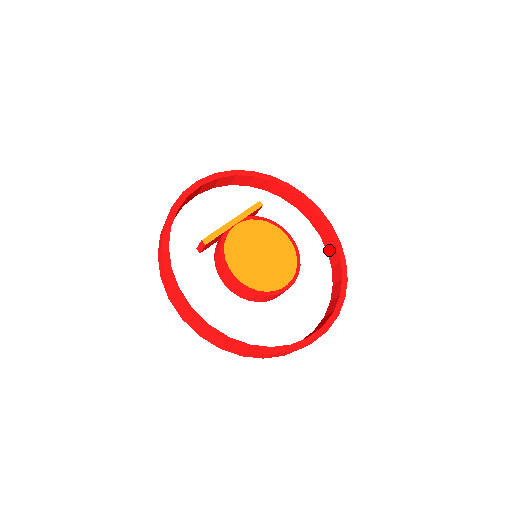
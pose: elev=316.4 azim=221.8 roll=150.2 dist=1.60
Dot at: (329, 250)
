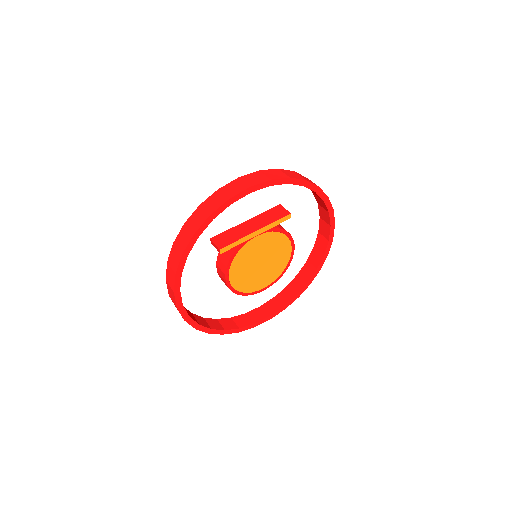
Dot at: (316, 249)
